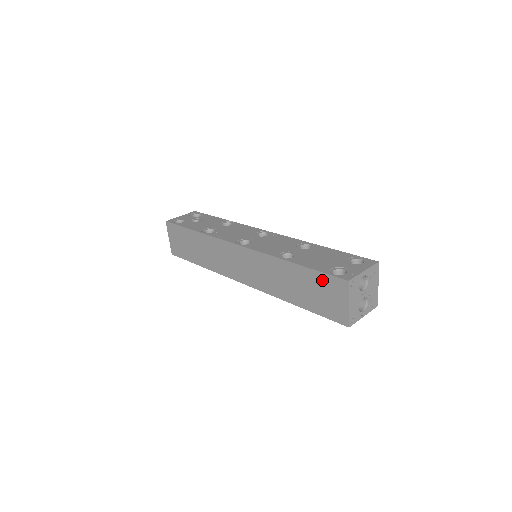
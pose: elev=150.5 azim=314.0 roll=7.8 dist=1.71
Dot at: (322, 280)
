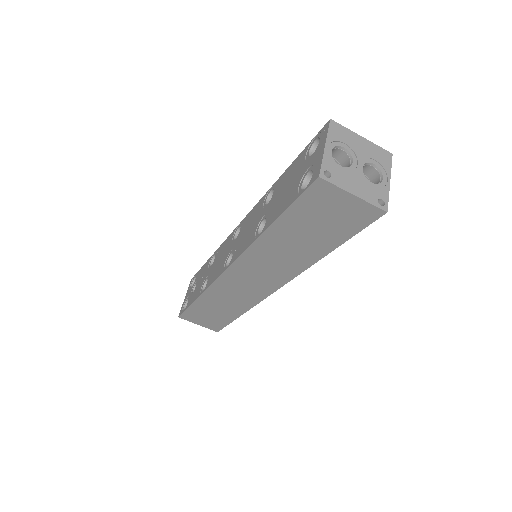
Dot at: (304, 208)
